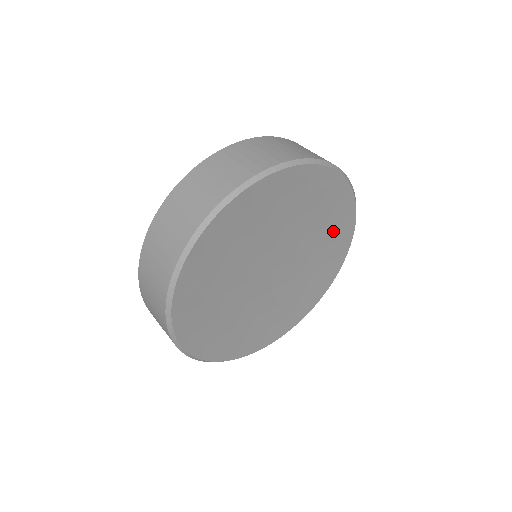
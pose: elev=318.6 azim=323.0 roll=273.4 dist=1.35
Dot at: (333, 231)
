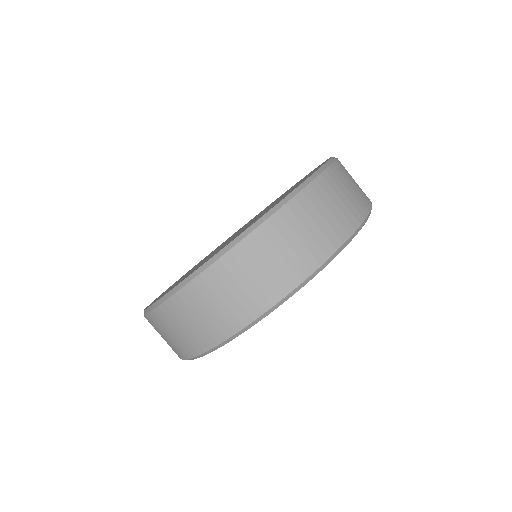
Dot at: occluded
